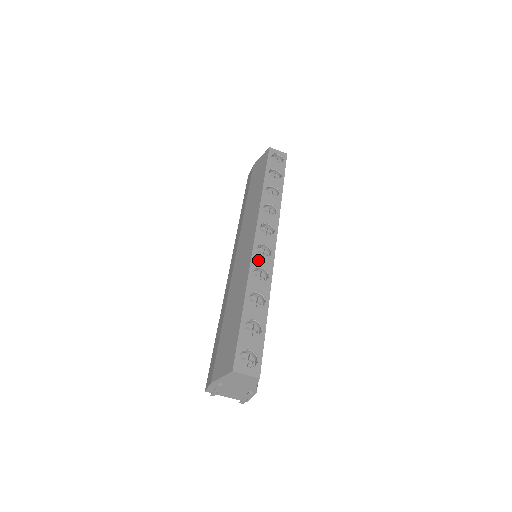
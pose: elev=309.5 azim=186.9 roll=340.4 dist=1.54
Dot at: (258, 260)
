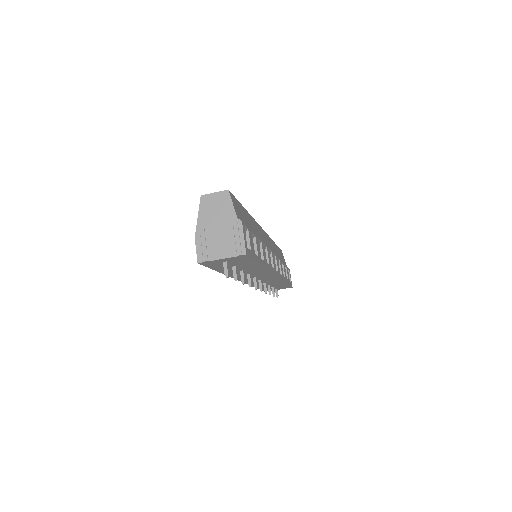
Dot at: occluded
